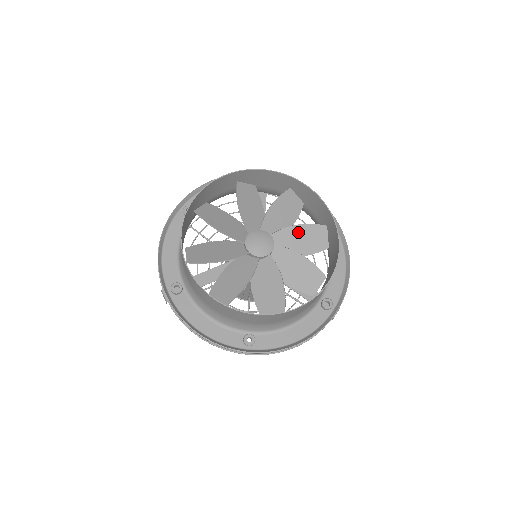
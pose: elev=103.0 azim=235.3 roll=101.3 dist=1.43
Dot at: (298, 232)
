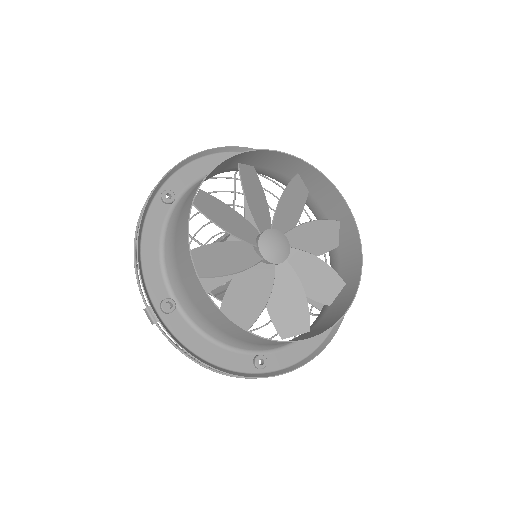
Dot at: (312, 230)
